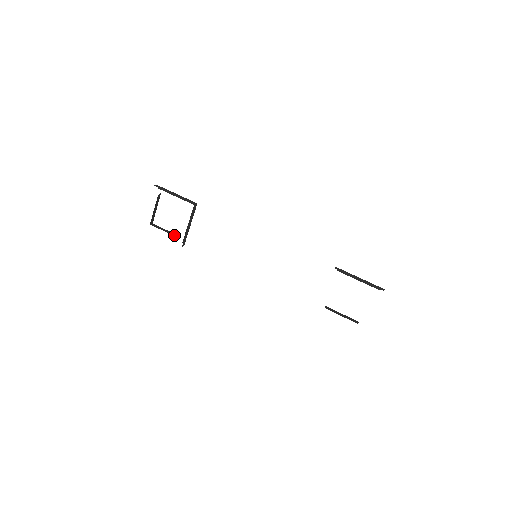
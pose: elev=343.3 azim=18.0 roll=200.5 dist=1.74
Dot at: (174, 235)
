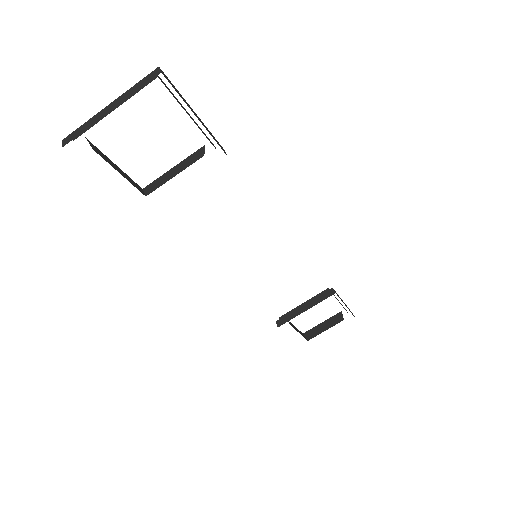
Dot at: (137, 187)
